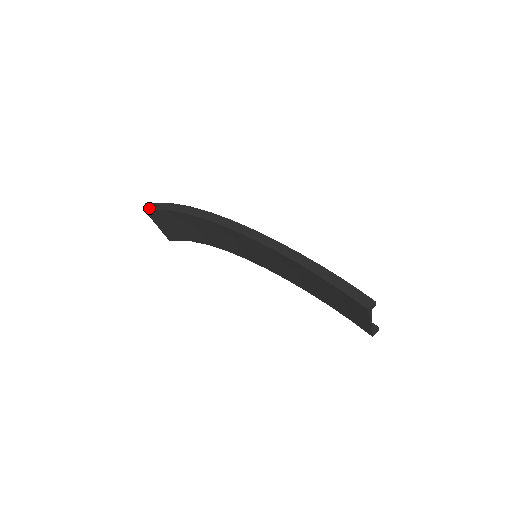
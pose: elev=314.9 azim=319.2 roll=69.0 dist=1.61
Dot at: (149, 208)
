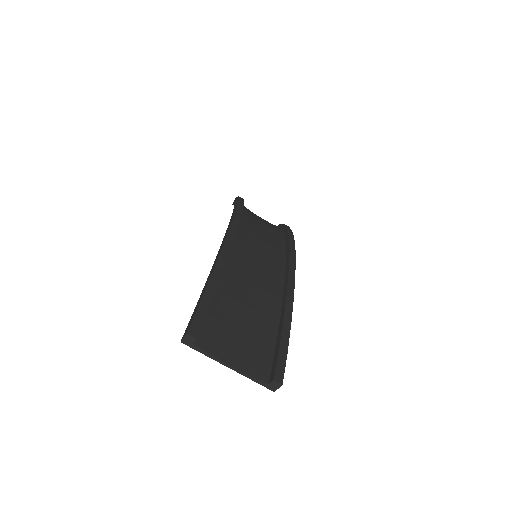
Dot at: (233, 202)
